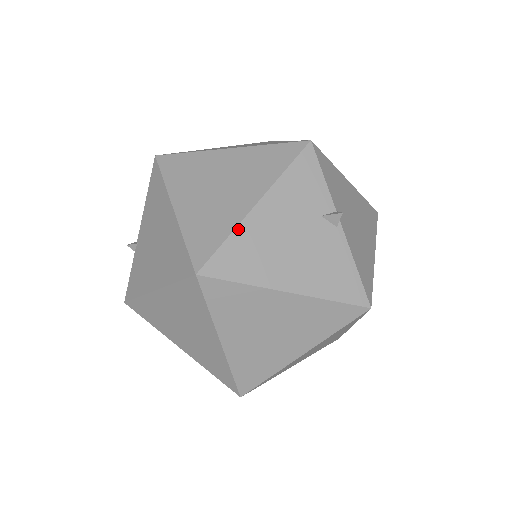
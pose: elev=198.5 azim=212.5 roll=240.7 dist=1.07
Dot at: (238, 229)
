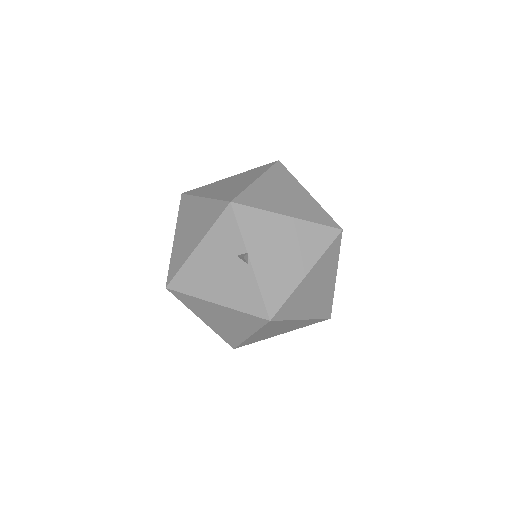
Dot at: (186, 263)
